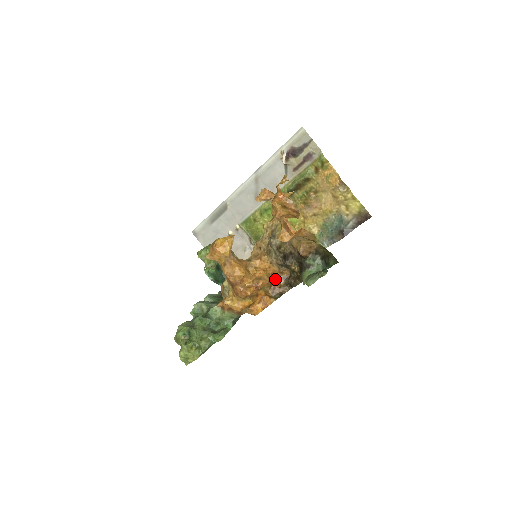
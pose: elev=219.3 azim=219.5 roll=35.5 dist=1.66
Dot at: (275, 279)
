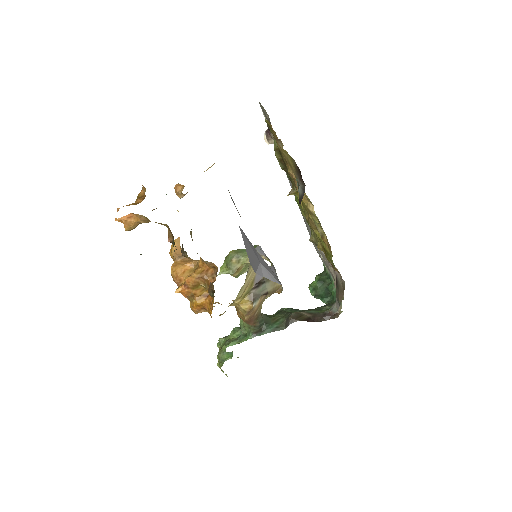
Dot at: (211, 275)
